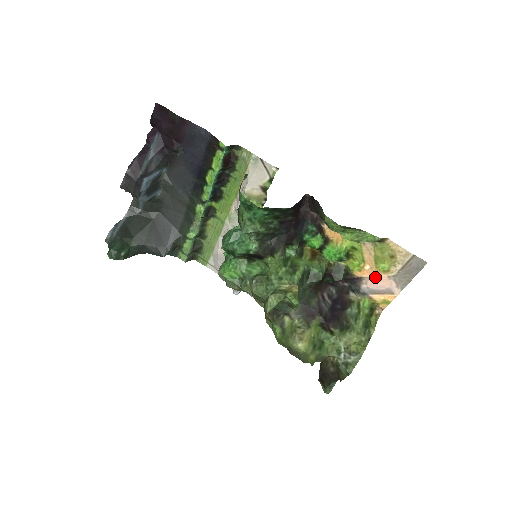
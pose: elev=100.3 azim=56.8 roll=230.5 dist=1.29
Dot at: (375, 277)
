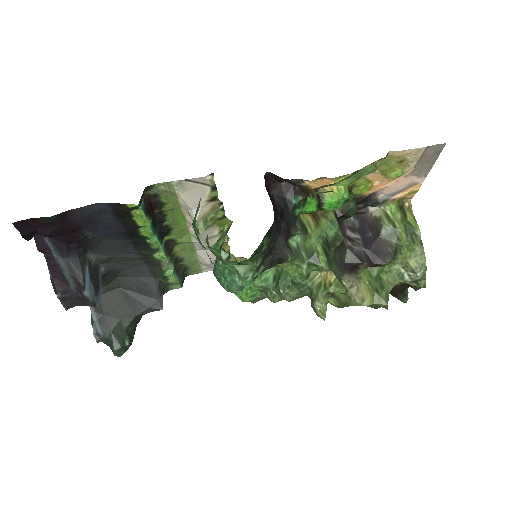
Dot at: (390, 185)
